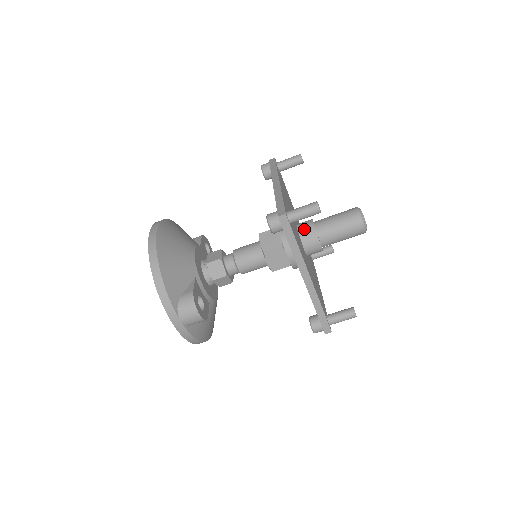
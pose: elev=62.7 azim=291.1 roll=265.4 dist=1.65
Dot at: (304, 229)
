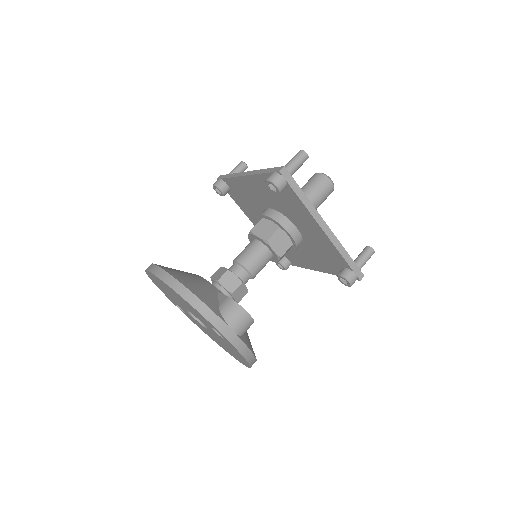
Dot at: occluded
